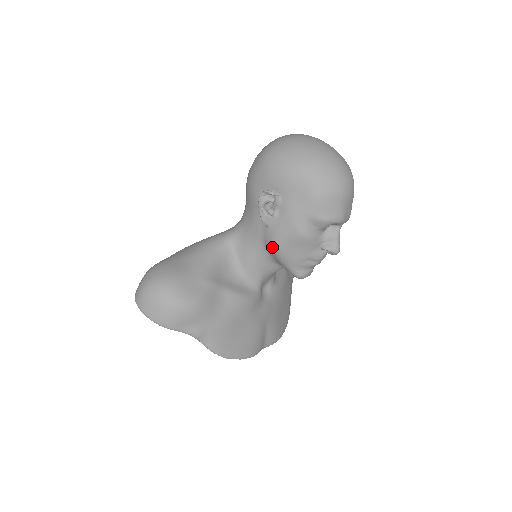
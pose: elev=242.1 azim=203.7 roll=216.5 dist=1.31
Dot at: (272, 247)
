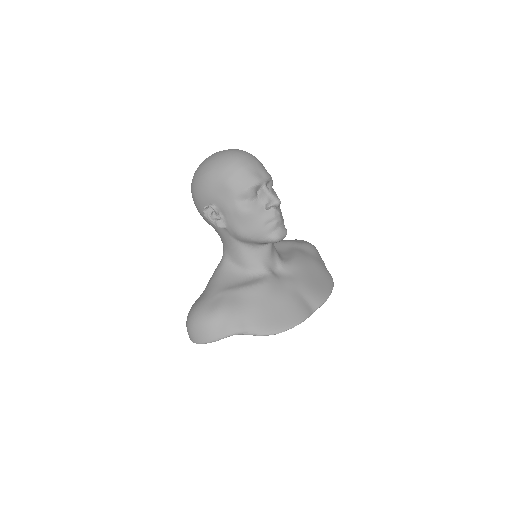
Dot at: (240, 237)
